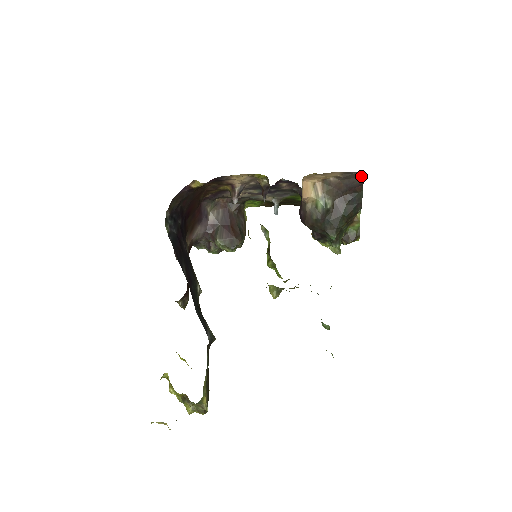
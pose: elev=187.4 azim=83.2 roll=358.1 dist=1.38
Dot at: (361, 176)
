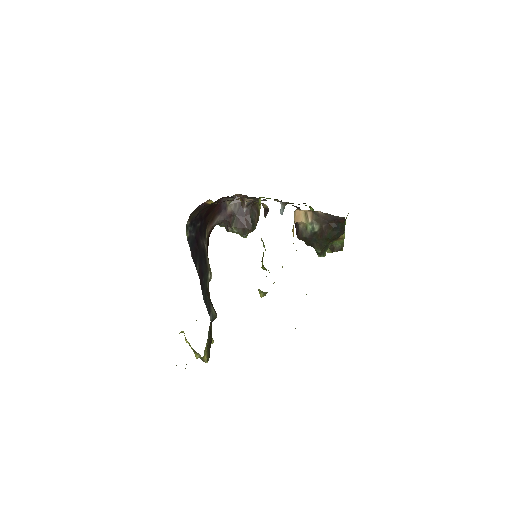
Dot at: occluded
